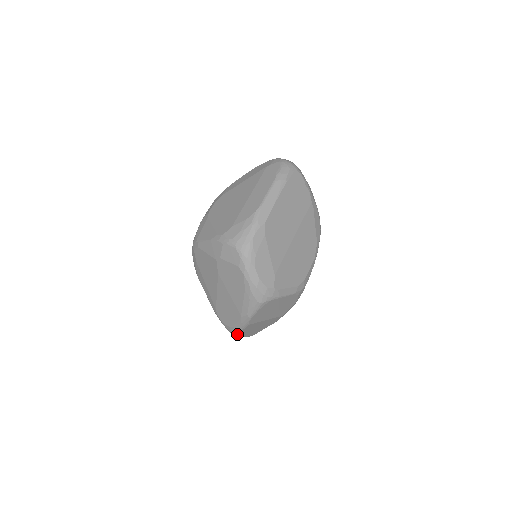
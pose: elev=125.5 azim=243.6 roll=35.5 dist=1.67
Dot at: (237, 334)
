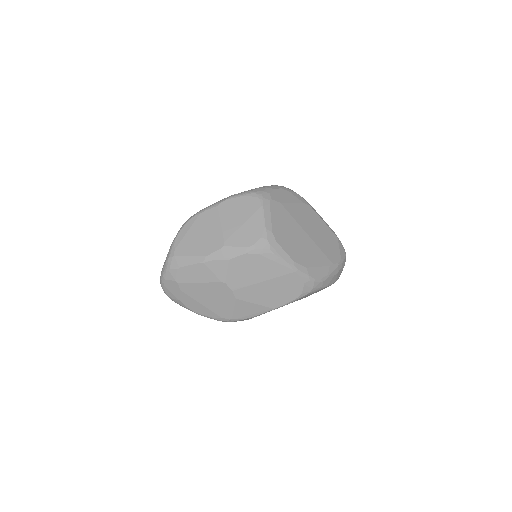
Dot at: (191, 219)
